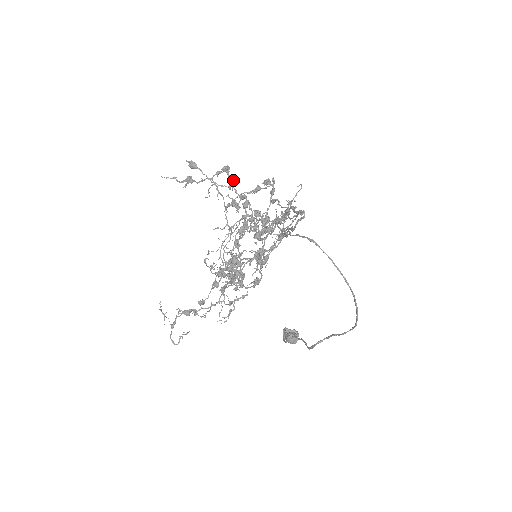
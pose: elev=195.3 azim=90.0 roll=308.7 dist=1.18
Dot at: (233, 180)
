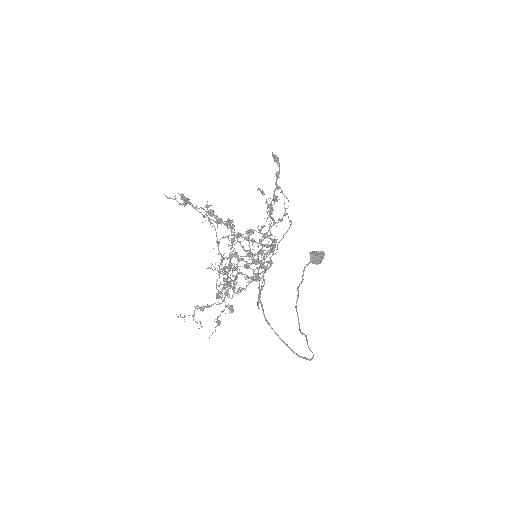
Dot at: (219, 221)
